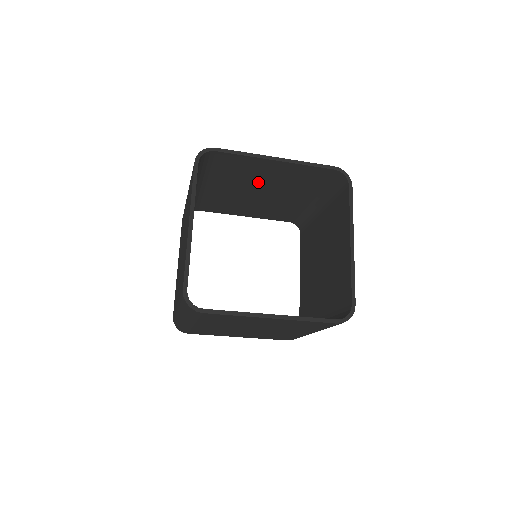
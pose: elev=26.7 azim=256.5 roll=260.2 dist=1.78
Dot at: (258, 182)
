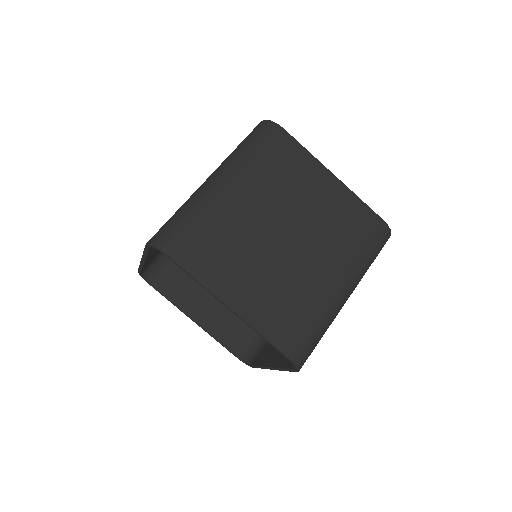
Dot at: occluded
